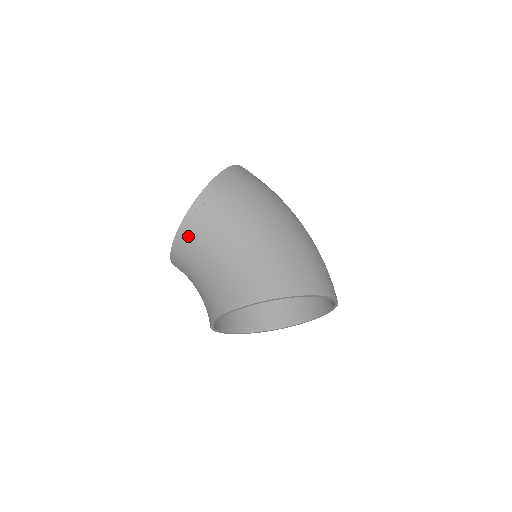
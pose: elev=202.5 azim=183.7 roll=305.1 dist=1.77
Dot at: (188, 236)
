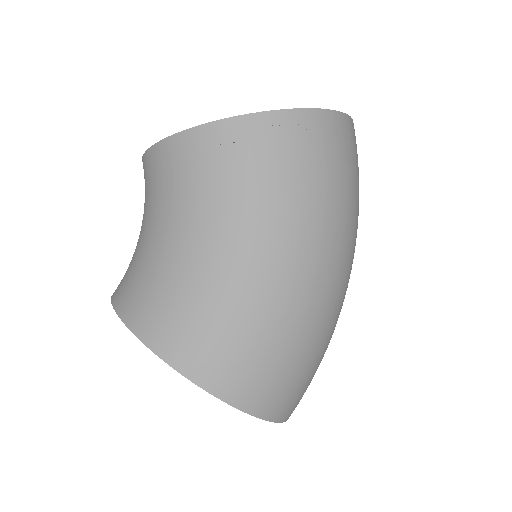
Dot at: (166, 163)
